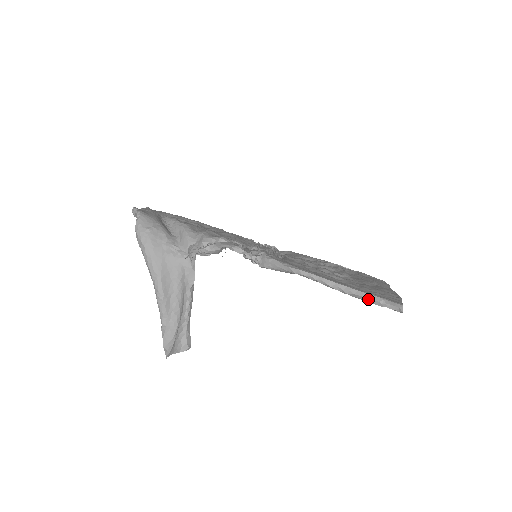
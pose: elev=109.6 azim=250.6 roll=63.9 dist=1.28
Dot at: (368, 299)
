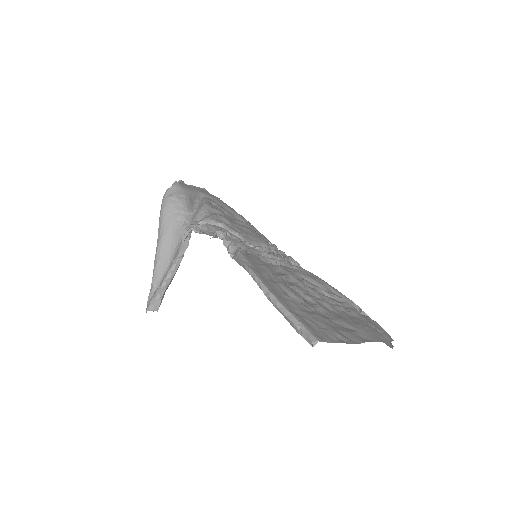
Dot at: (289, 319)
